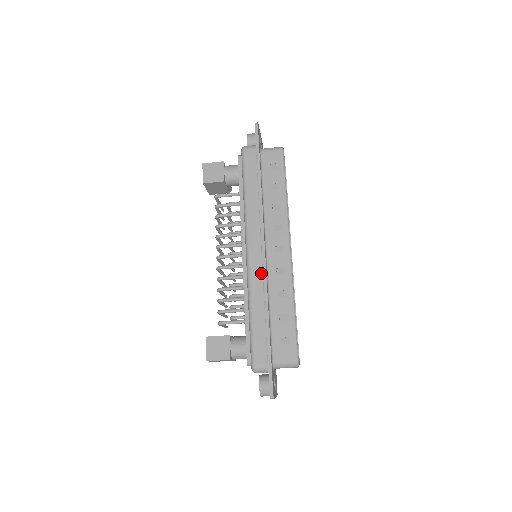
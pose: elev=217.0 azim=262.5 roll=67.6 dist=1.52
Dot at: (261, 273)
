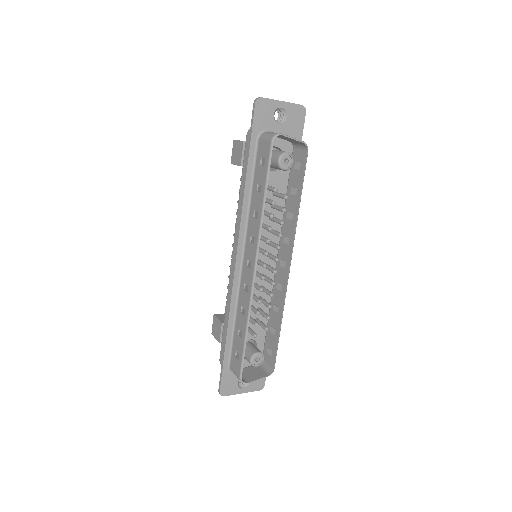
Dot at: occluded
